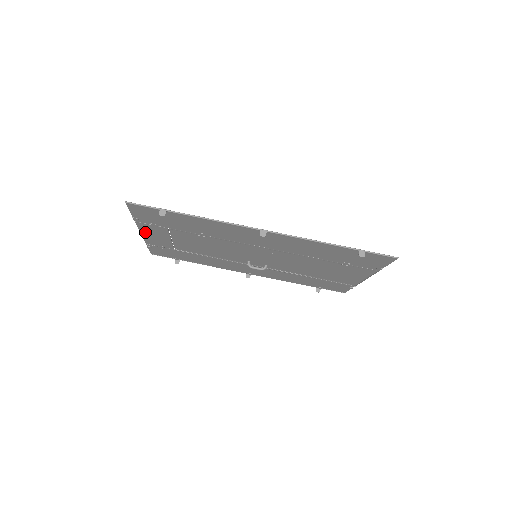
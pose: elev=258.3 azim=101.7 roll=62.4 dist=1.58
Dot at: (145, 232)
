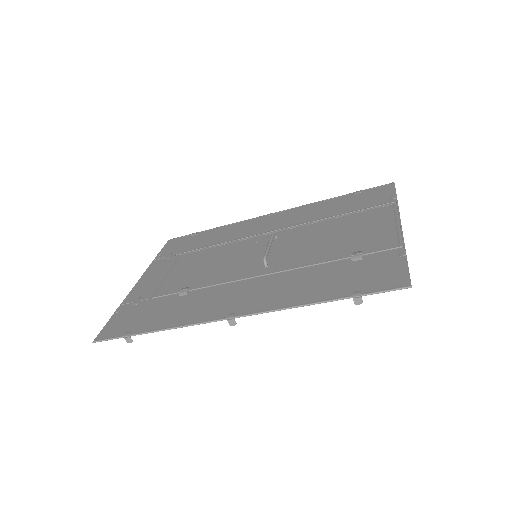
Dot at: (140, 285)
